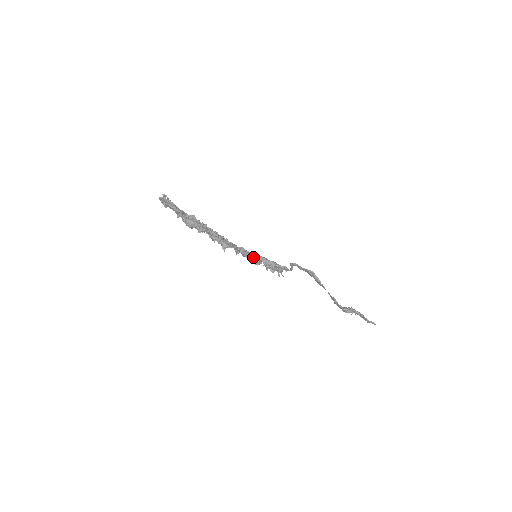
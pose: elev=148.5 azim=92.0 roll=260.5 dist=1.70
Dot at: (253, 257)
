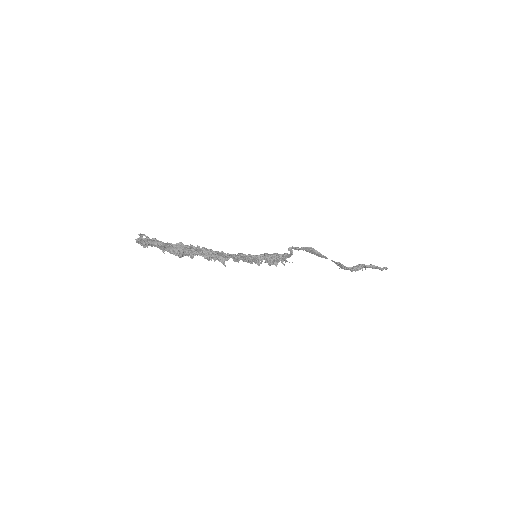
Dot at: (255, 258)
